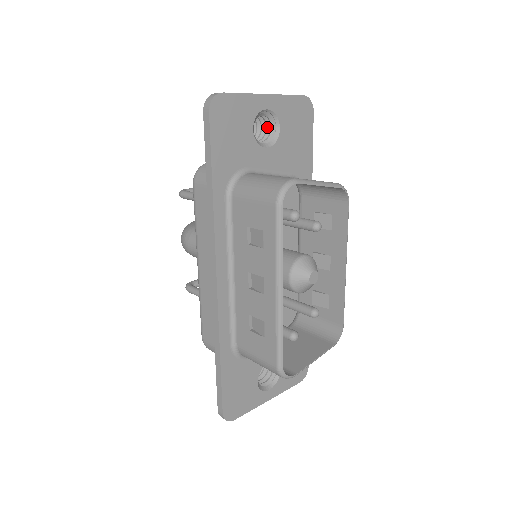
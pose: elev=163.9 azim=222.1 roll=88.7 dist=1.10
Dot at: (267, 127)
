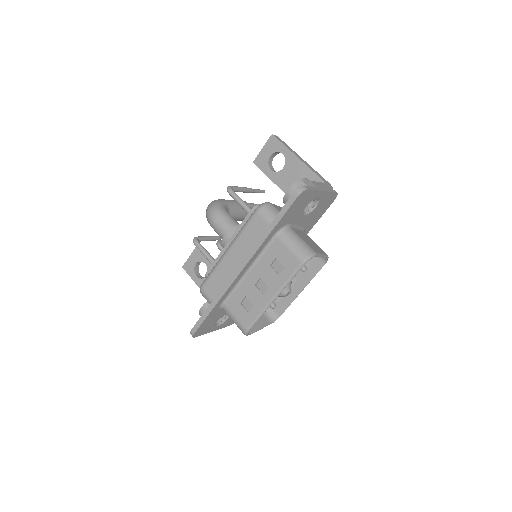
Dot at: occluded
